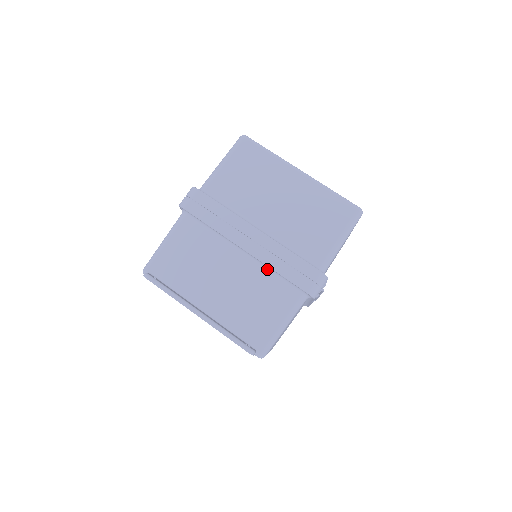
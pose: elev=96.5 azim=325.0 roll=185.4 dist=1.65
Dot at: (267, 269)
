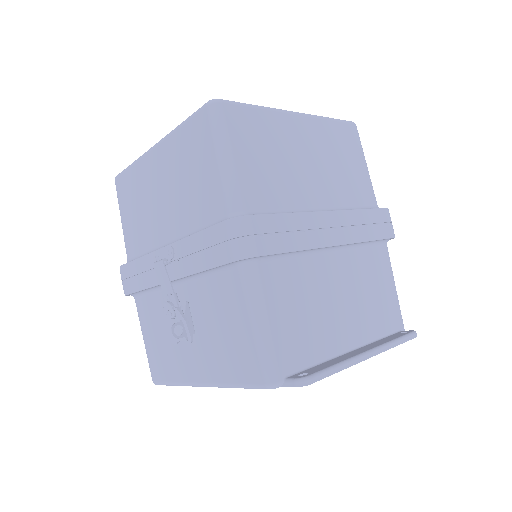
Dot at: (357, 247)
